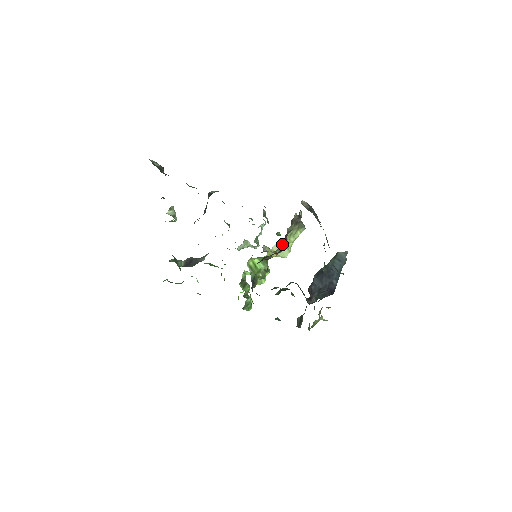
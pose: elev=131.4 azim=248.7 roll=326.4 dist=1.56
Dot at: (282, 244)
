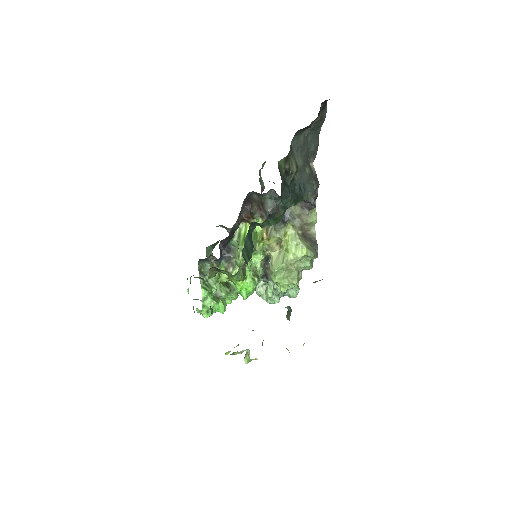
Dot at: (283, 252)
